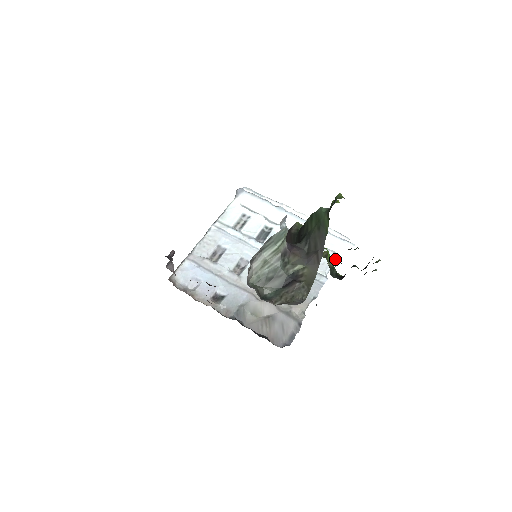
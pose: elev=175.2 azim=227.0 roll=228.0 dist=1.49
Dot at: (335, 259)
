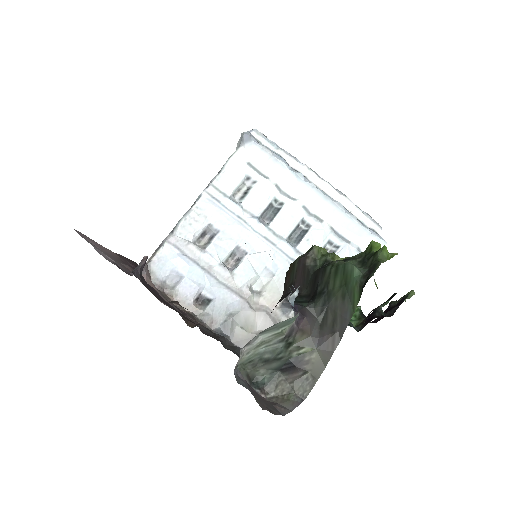
Dot at: (357, 308)
